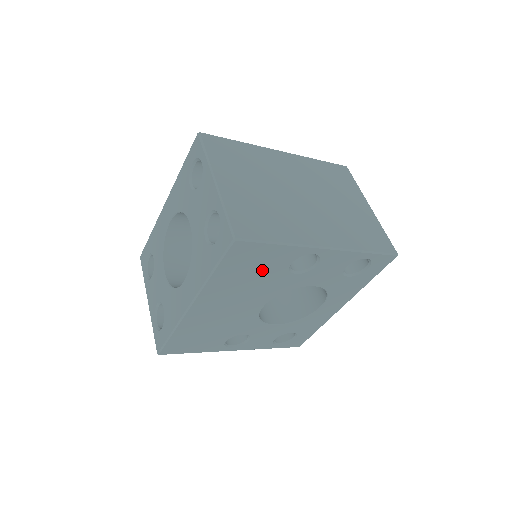
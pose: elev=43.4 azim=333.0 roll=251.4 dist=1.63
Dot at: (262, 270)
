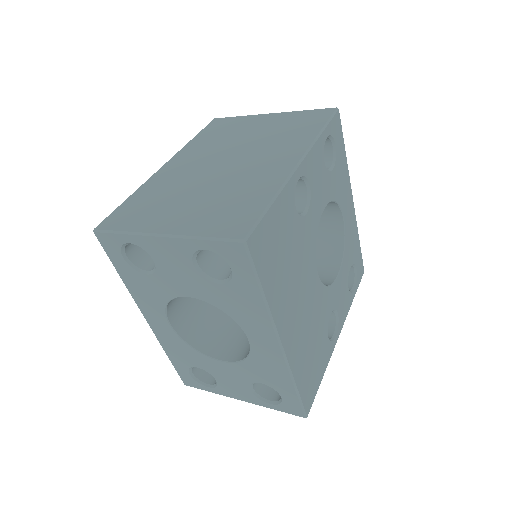
Dot at: (287, 242)
